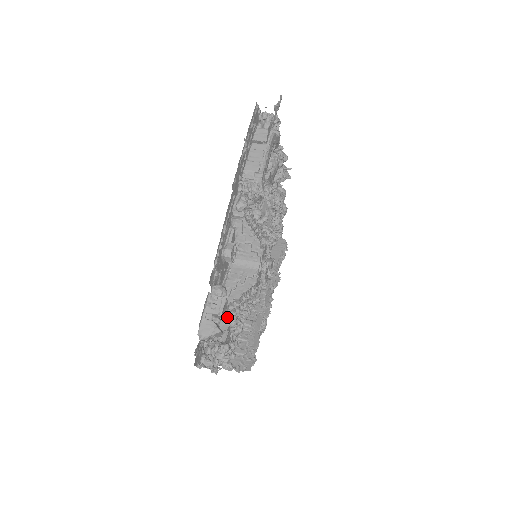
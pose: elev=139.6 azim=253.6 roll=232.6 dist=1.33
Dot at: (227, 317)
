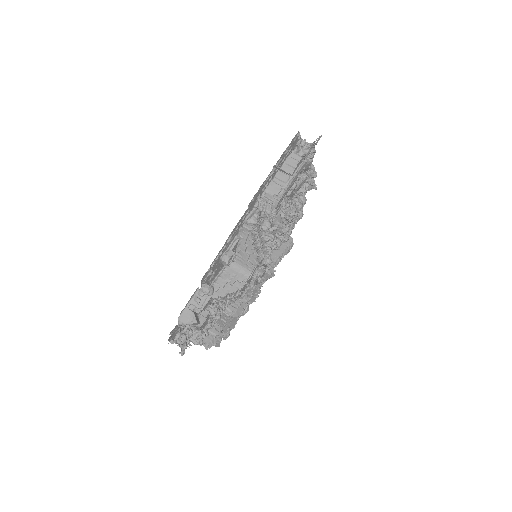
Dot at: (210, 306)
